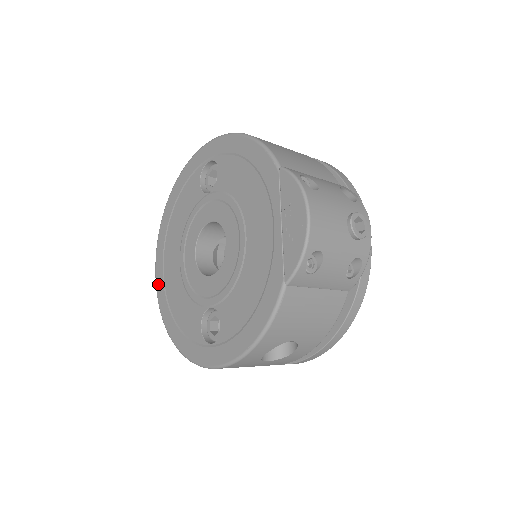
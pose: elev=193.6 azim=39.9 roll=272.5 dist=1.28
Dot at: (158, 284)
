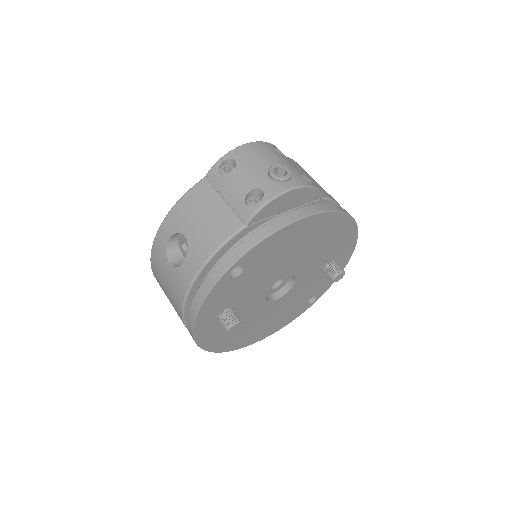
Dot at: occluded
